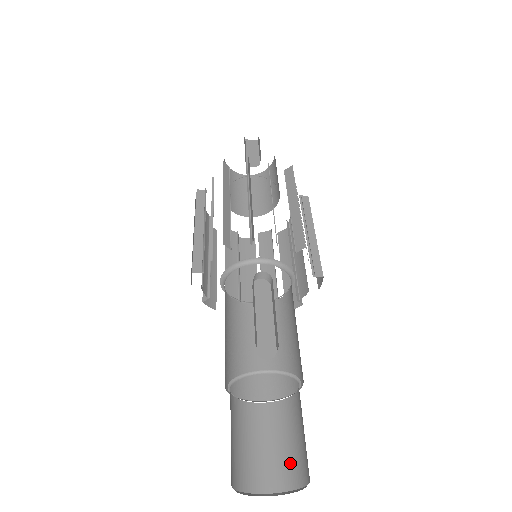
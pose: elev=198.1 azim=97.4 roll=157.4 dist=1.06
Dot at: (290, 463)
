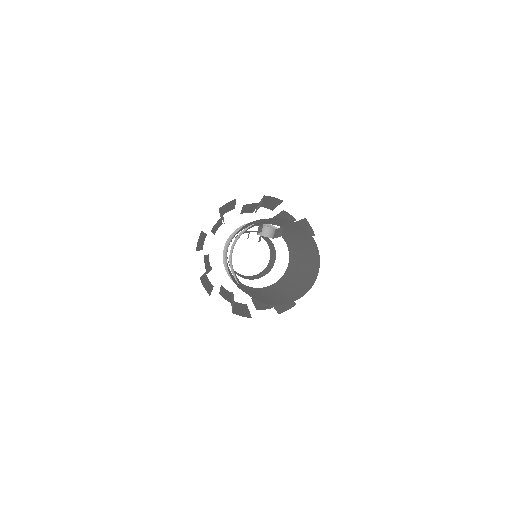
Dot at: (293, 296)
